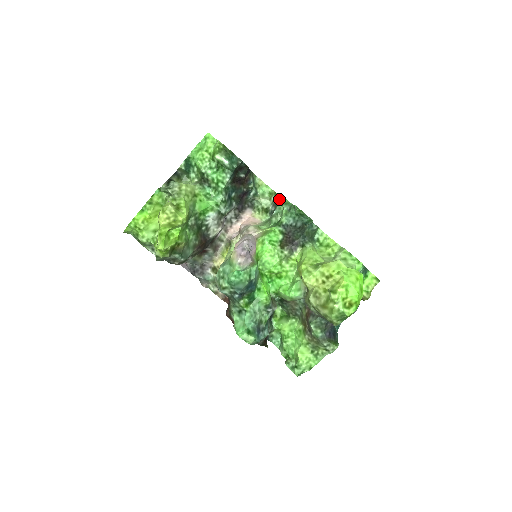
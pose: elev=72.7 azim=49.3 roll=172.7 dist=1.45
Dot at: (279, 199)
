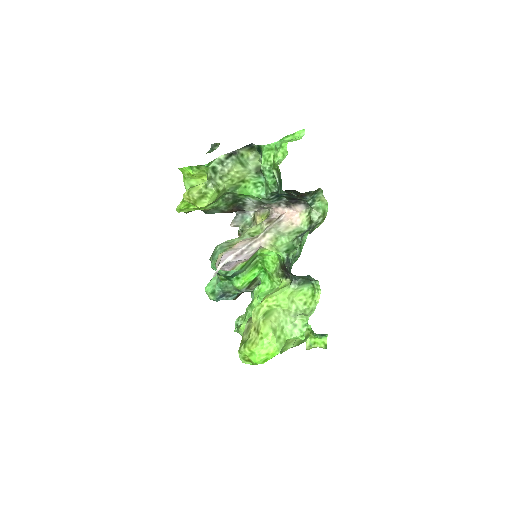
Dot at: (303, 238)
